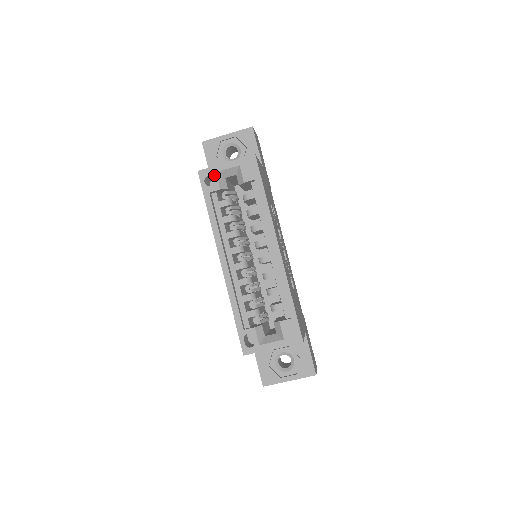
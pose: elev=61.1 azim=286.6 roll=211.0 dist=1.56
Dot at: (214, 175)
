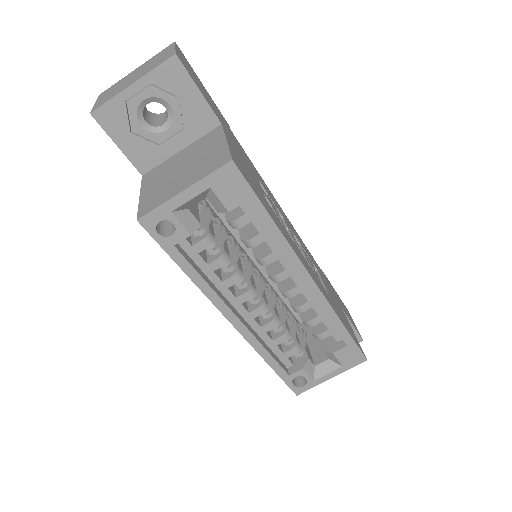
Dot at: (170, 217)
